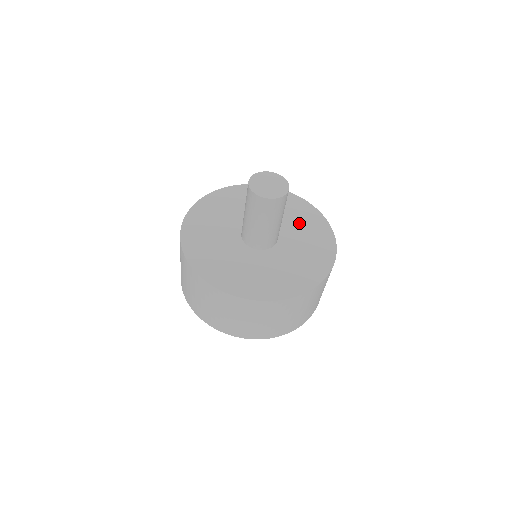
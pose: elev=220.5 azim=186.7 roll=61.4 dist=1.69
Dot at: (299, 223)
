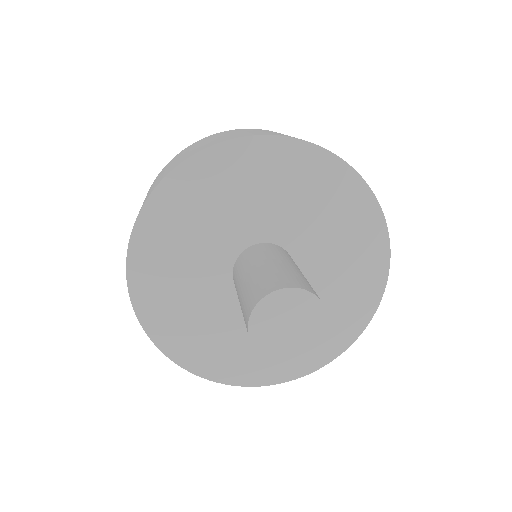
Dot at: (334, 233)
